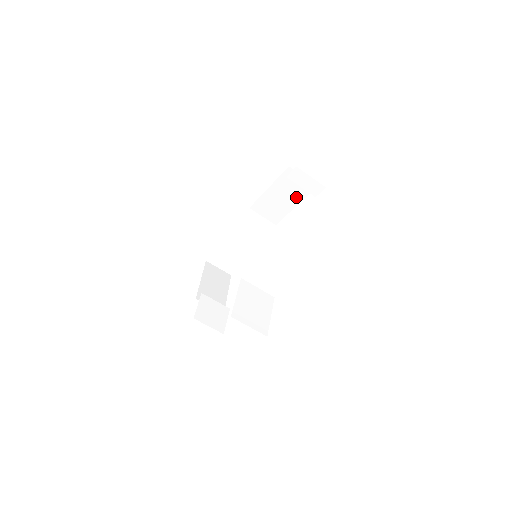
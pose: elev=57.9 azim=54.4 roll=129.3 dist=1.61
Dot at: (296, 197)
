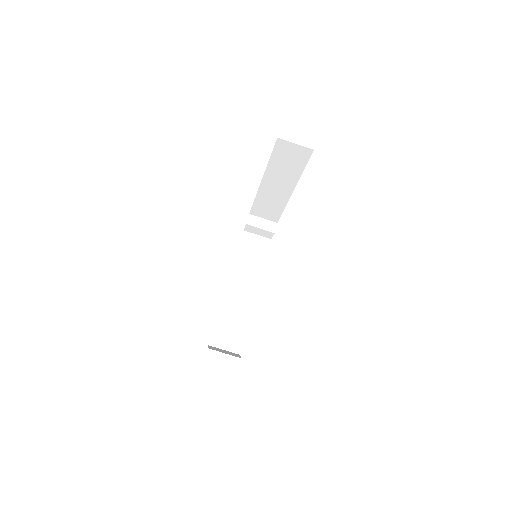
Dot at: (261, 255)
